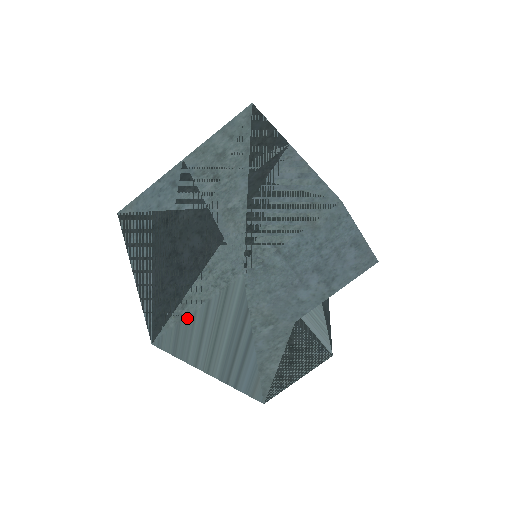
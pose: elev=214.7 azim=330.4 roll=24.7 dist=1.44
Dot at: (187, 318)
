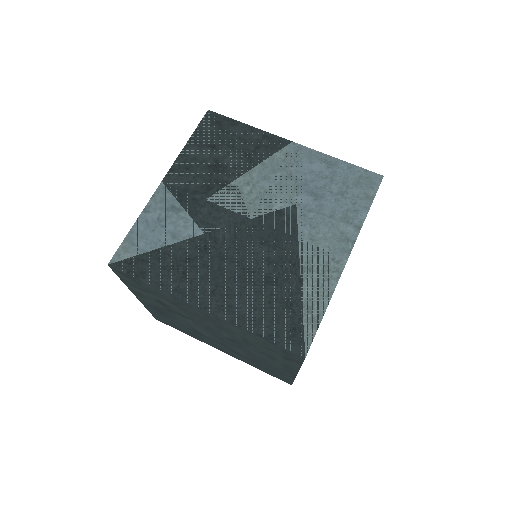
Dot at: (322, 318)
